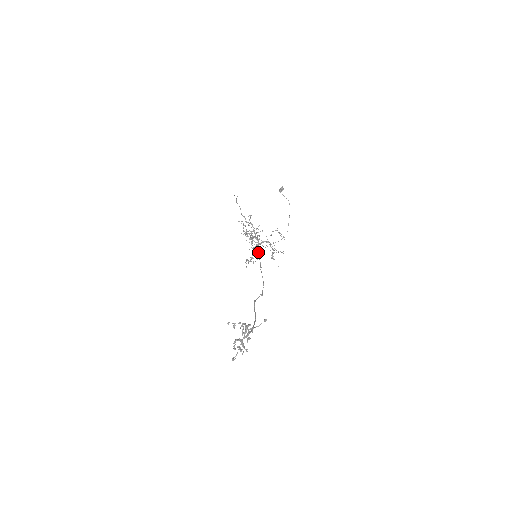
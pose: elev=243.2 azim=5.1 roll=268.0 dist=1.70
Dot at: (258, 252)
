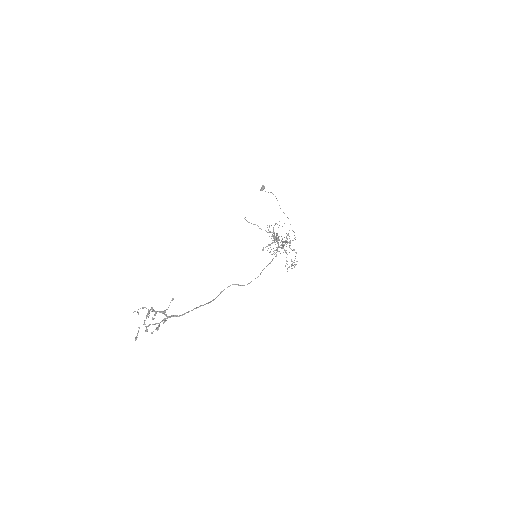
Dot at: (276, 252)
